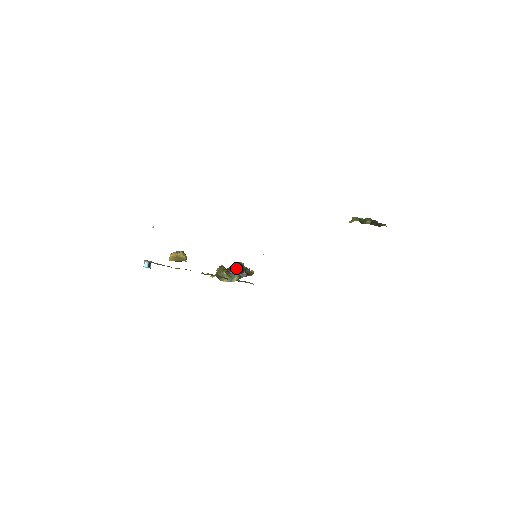
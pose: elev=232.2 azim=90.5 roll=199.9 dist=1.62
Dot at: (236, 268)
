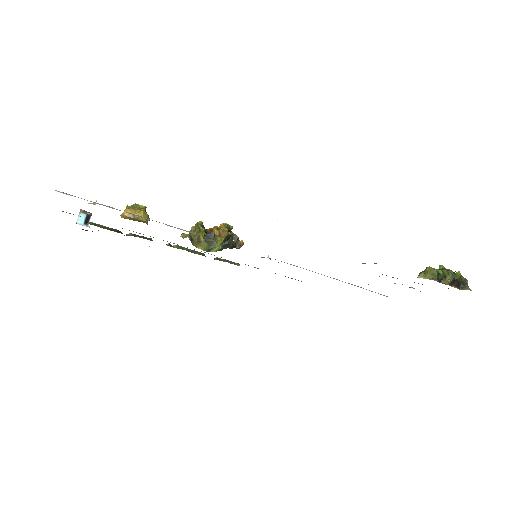
Dot at: (220, 235)
